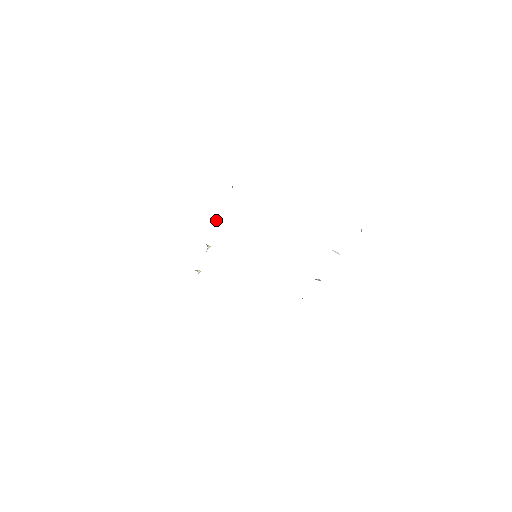
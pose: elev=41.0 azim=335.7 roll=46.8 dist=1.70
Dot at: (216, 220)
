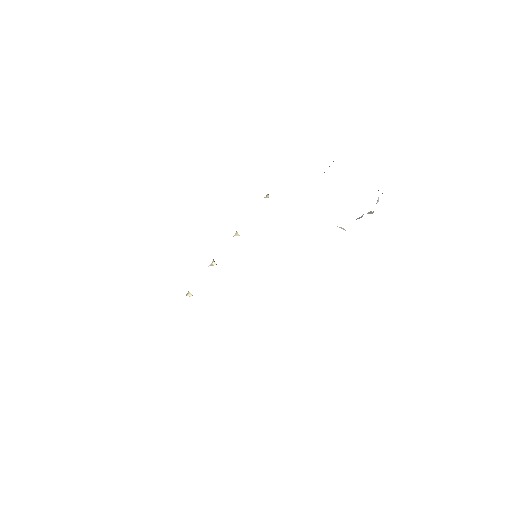
Dot at: occluded
